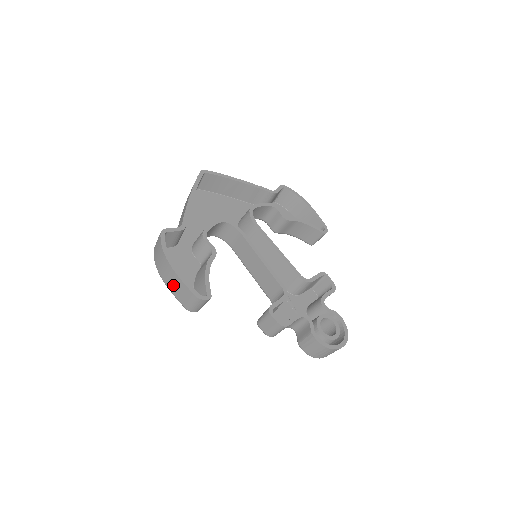
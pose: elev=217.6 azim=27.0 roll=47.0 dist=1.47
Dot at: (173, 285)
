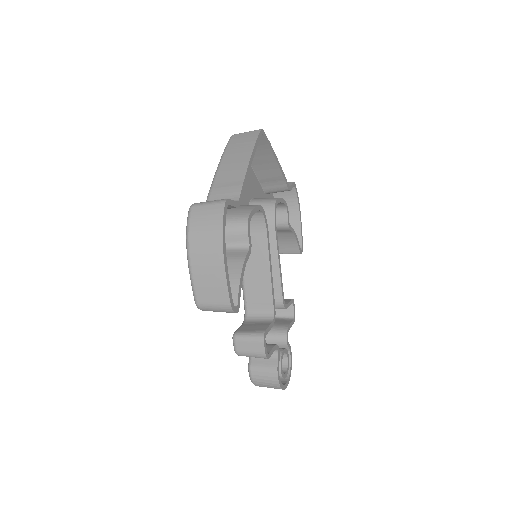
Dot at: (205, 273)
